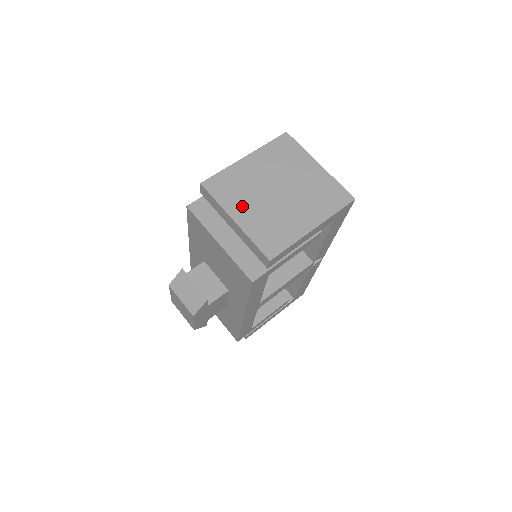
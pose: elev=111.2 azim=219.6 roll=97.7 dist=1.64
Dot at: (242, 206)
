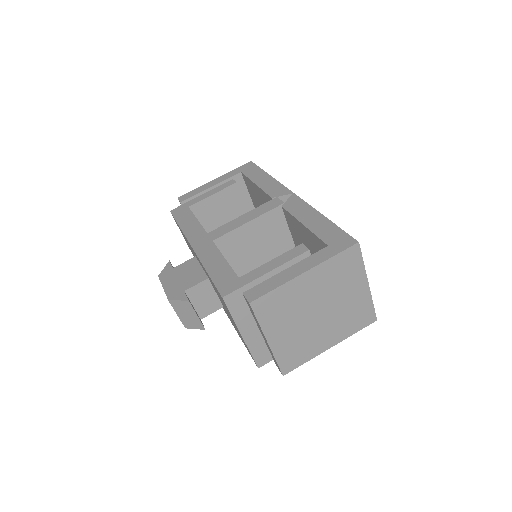
Dot at: (280, 328)
